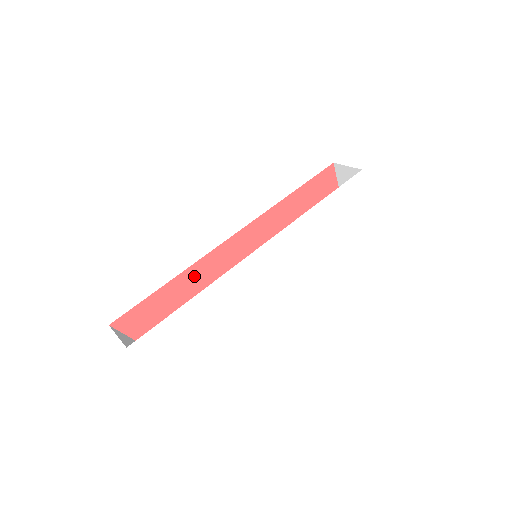
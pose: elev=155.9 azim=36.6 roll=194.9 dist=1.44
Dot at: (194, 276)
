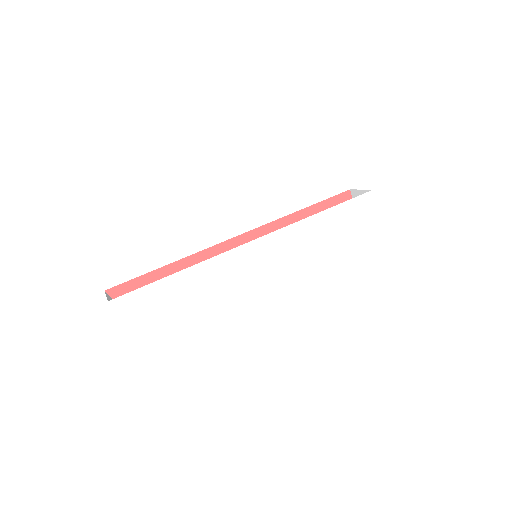
Dot at: occluded
